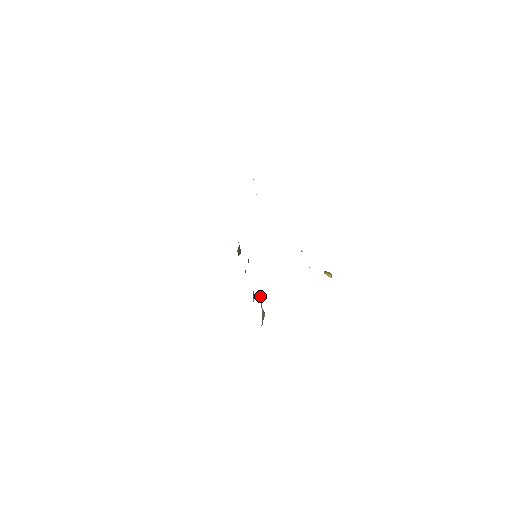
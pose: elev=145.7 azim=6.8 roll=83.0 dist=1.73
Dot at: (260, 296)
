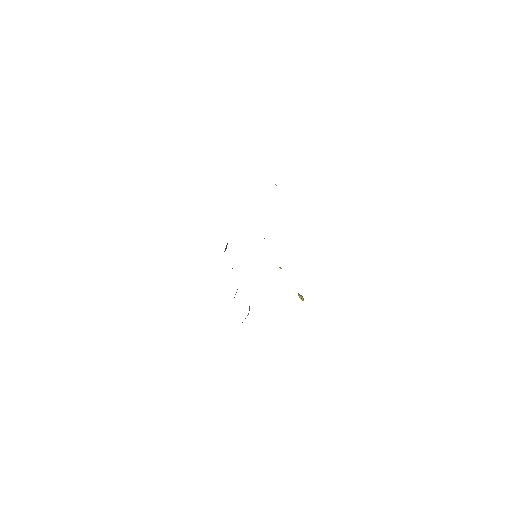
Dot at: occluded
